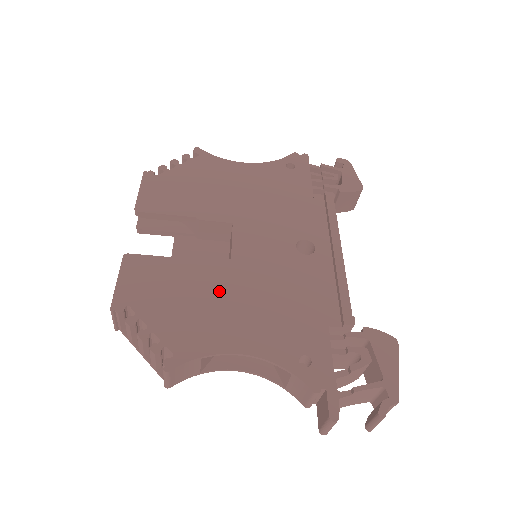
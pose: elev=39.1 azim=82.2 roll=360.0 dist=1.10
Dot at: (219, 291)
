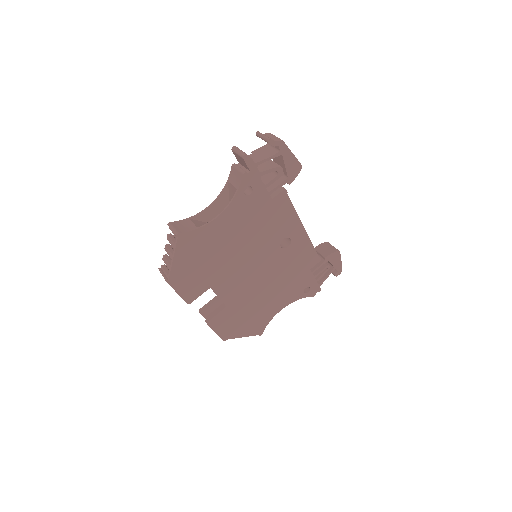
Dot at: occluded
